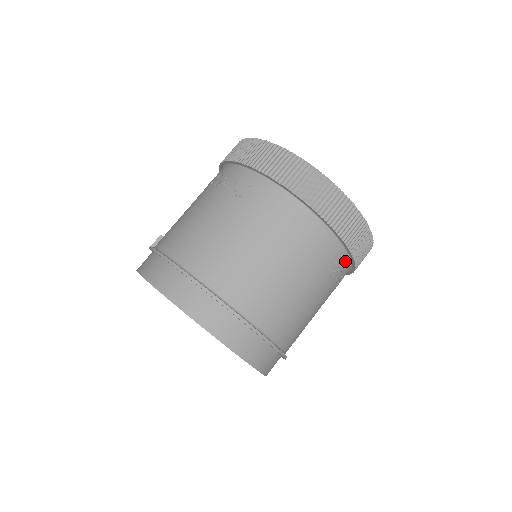
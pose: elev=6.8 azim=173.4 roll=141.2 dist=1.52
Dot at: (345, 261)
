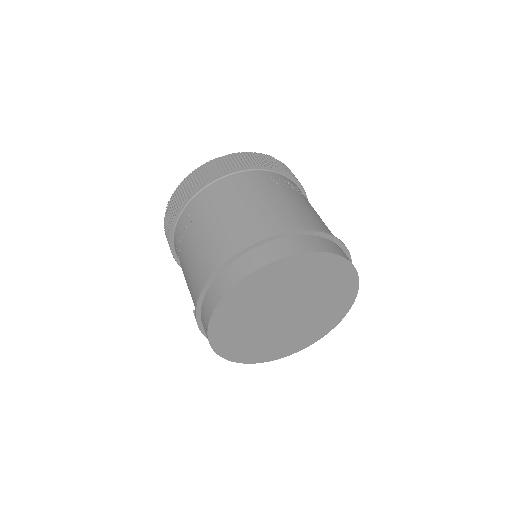
Dot at: (289, 181)
